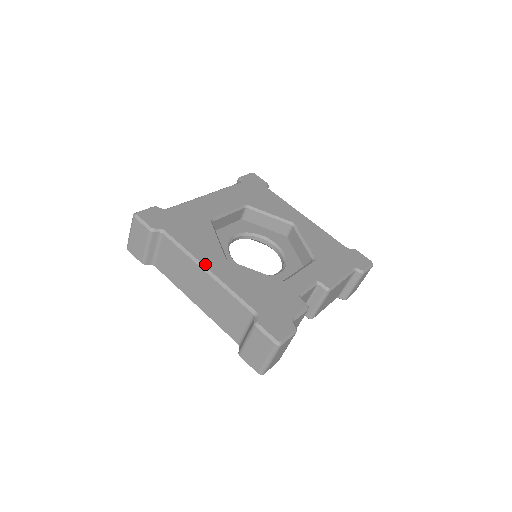
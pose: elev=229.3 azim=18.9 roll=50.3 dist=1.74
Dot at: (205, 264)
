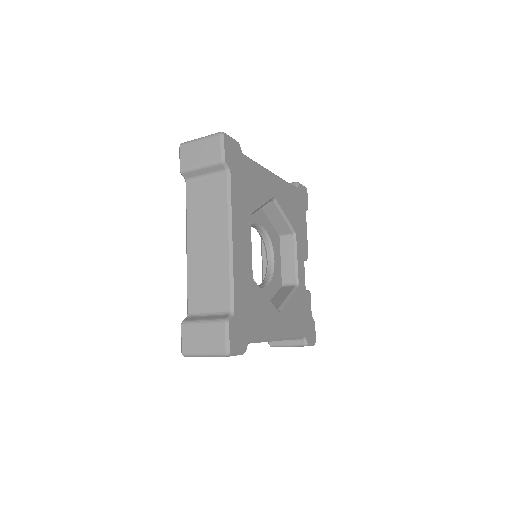
Dot at: (278, 337)
